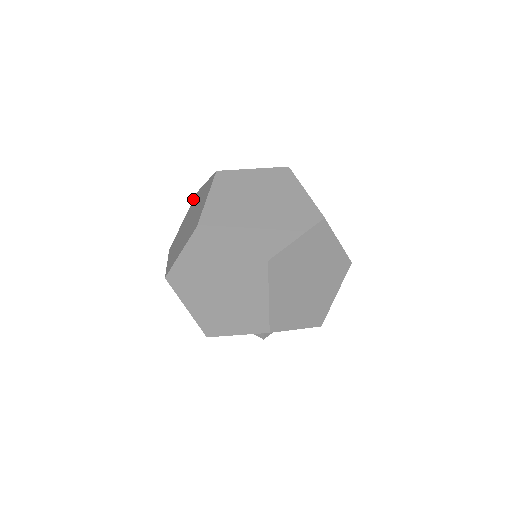
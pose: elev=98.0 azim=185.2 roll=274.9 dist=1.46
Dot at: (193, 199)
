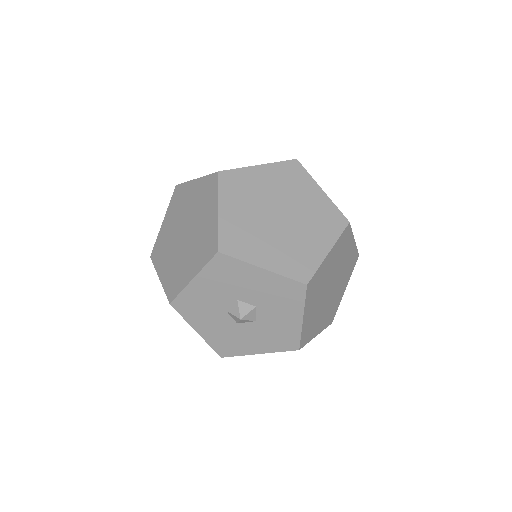
Dot at: occluded
